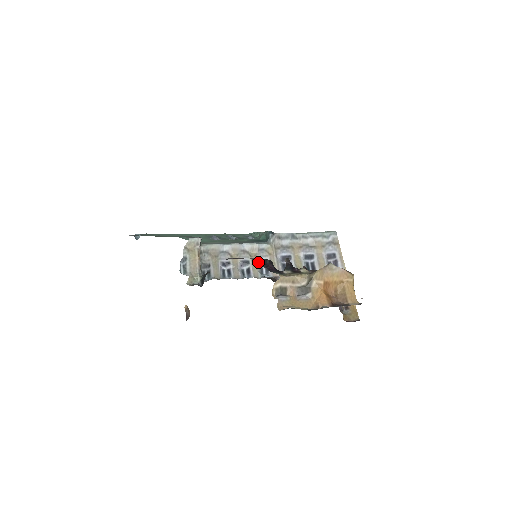
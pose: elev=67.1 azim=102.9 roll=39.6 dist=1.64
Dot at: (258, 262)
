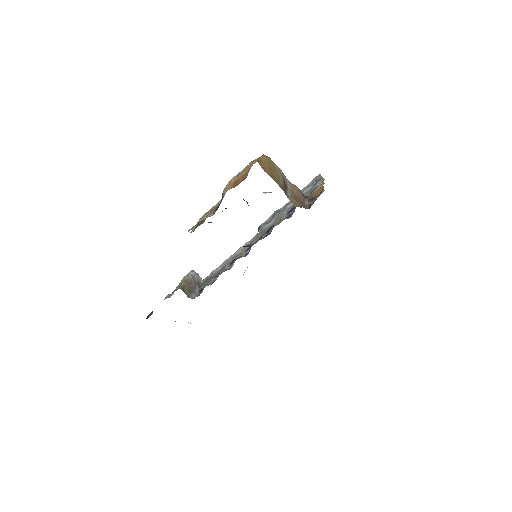
Dot at: occluded
